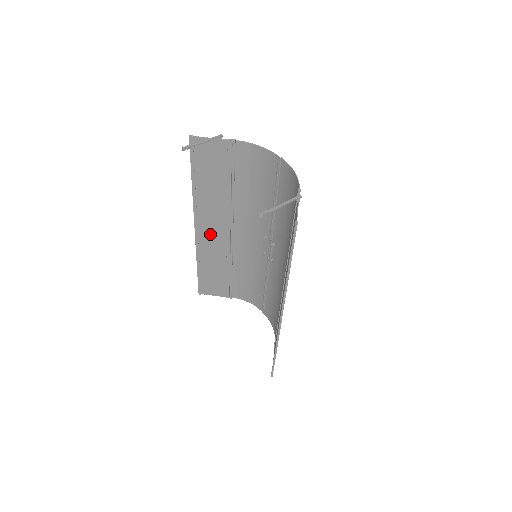
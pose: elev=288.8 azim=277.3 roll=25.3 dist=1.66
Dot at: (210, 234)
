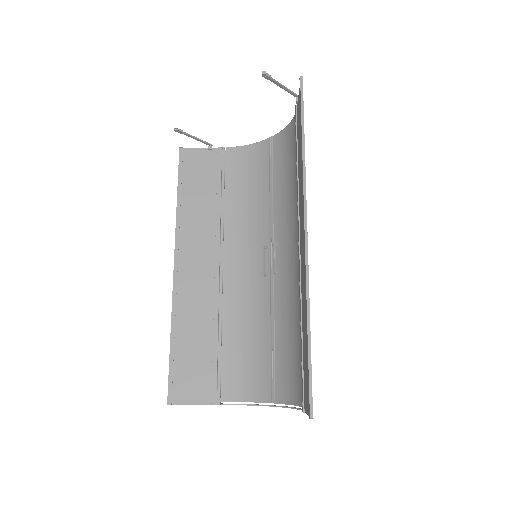
Dot at: (193, 274)
